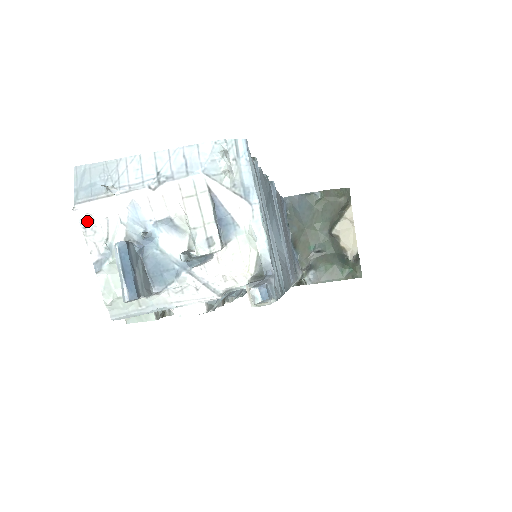
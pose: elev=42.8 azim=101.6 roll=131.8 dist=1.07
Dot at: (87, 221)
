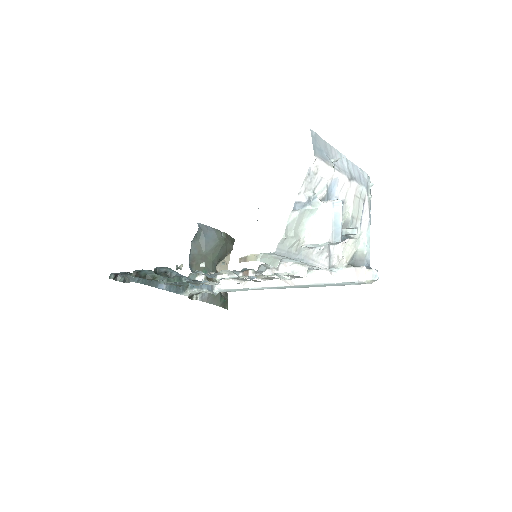
Dot at: (313, 171)
